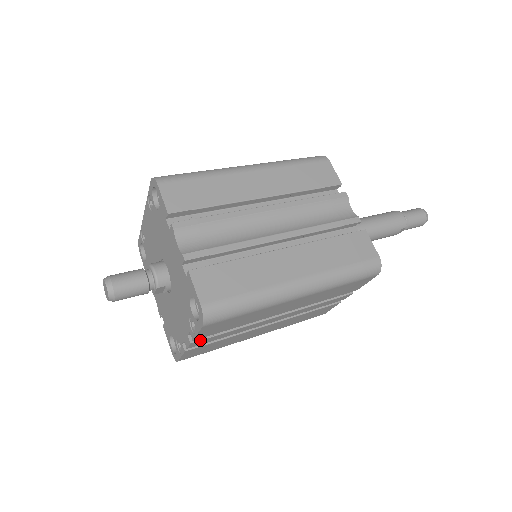
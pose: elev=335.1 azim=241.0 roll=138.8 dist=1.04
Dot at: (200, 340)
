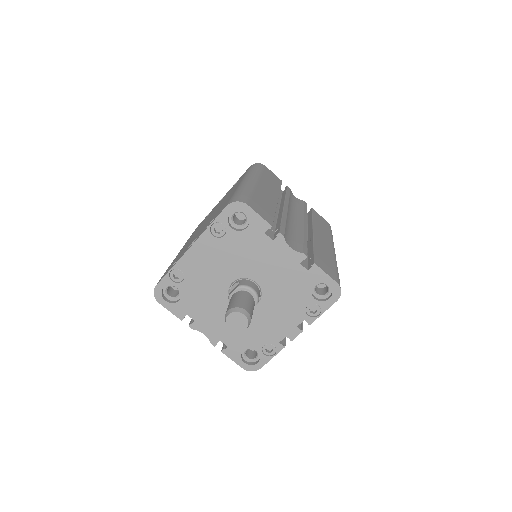
Dot at: occluded
